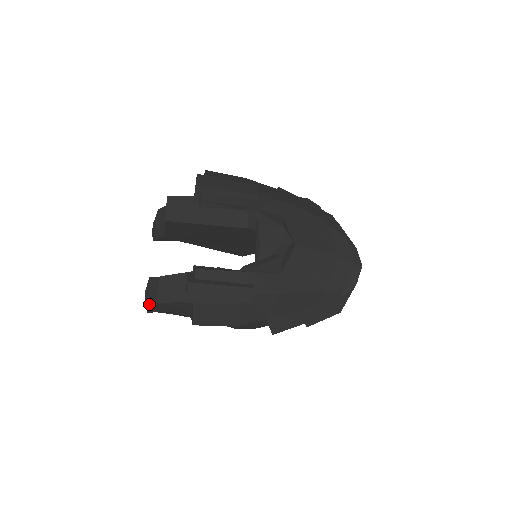
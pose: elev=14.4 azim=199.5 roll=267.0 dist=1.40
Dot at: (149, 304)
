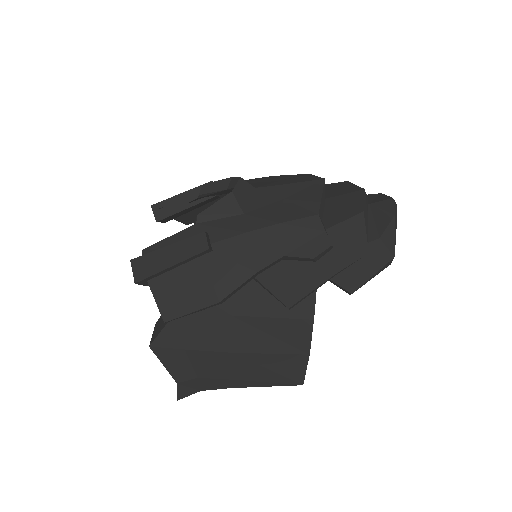
Dot at: occluded
